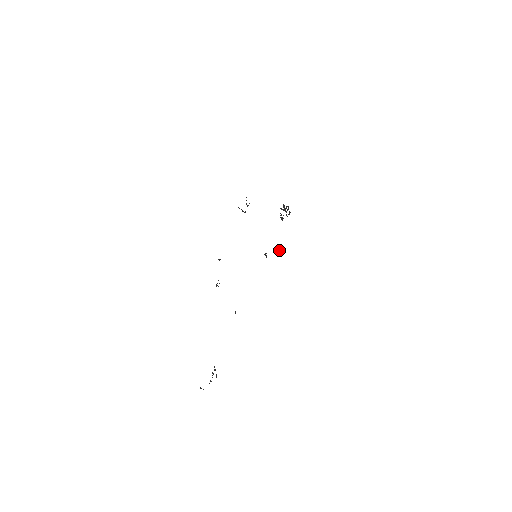
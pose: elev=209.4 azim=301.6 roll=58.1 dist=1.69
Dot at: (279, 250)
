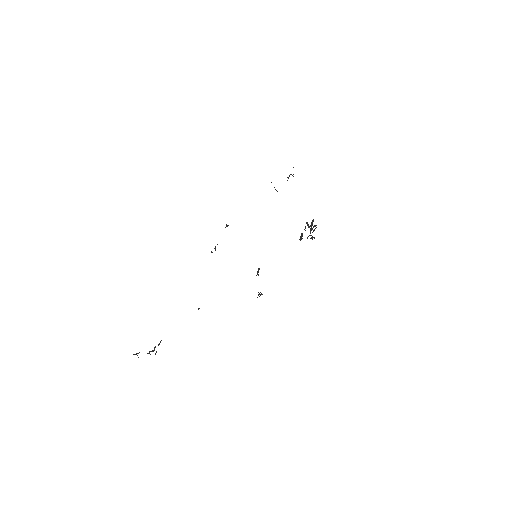
Dot at: (258, 292)
